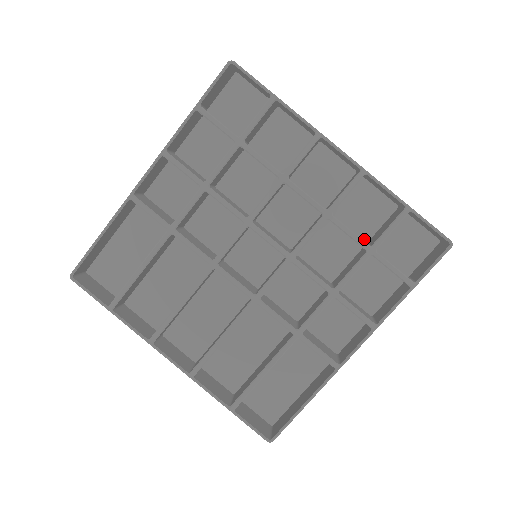
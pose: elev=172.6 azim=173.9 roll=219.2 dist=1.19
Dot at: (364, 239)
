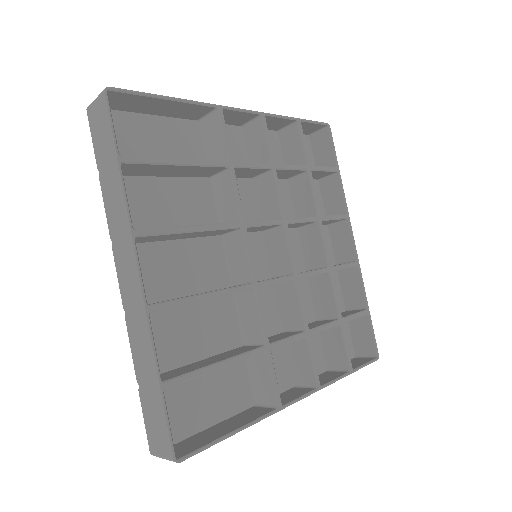
Dot at: occluded
